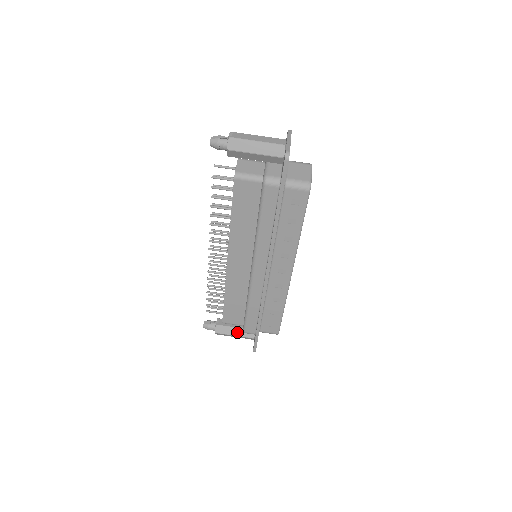
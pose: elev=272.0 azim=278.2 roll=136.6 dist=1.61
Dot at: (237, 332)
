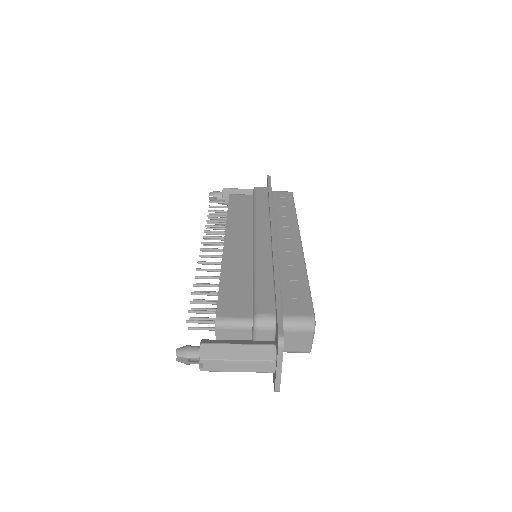
Dot at: occluded
